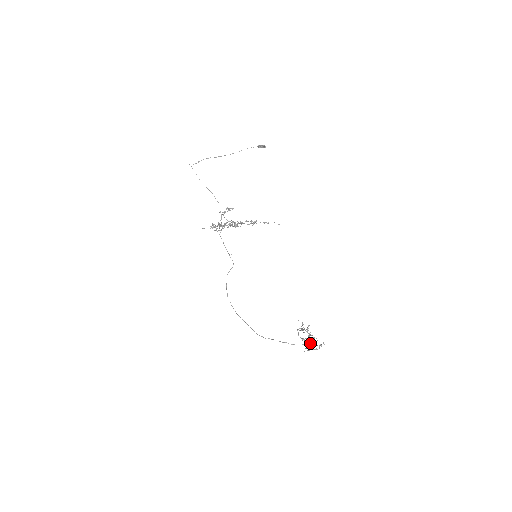
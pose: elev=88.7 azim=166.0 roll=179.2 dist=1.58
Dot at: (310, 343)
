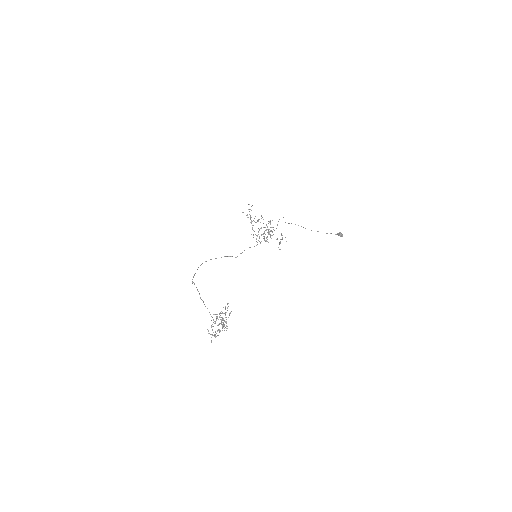
Dot at: occluded
